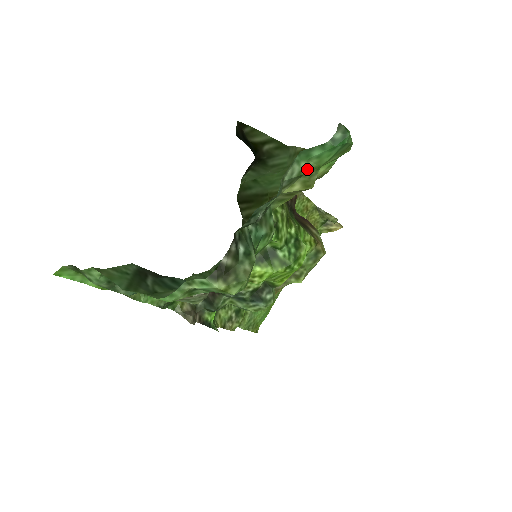
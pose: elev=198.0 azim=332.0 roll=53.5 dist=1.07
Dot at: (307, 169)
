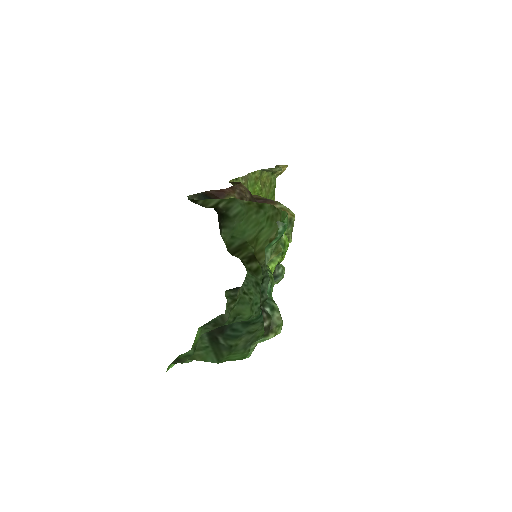
Dot at: (273, 248)
